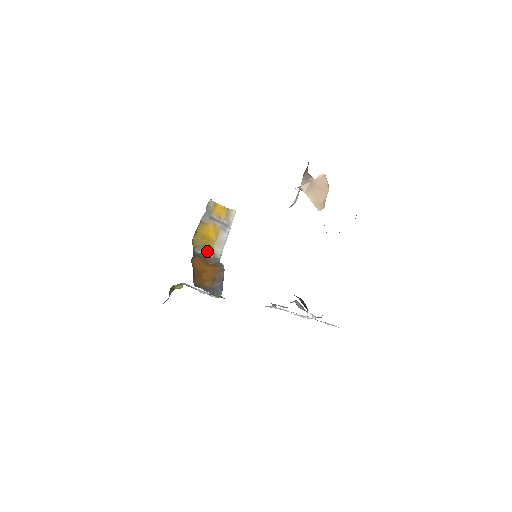
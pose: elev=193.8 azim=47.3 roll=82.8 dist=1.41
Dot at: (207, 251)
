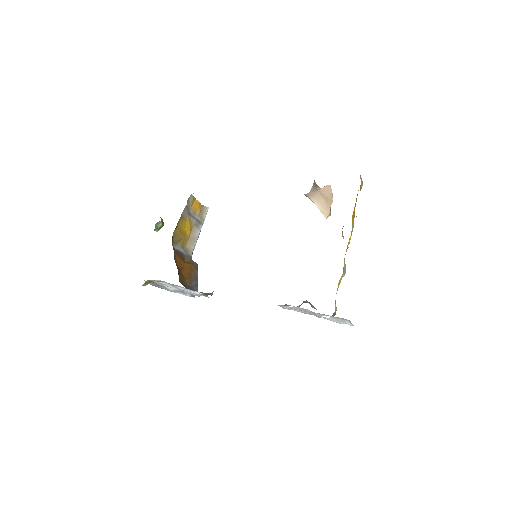
Dot at: (181, 247)
